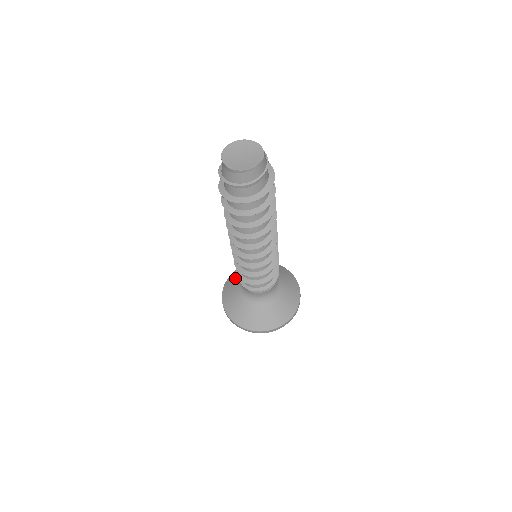
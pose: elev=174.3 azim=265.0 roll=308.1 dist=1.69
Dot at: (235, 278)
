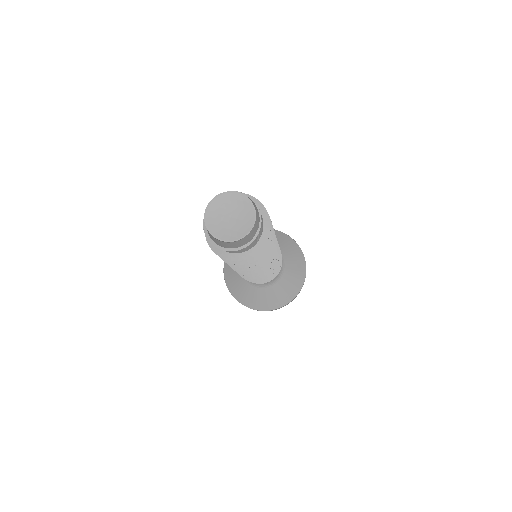
Dot at: occluded
